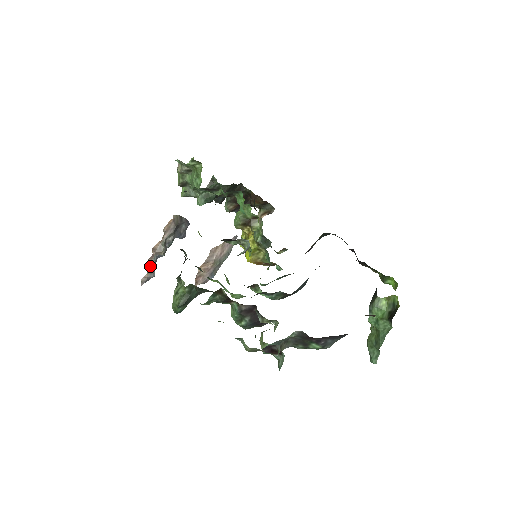
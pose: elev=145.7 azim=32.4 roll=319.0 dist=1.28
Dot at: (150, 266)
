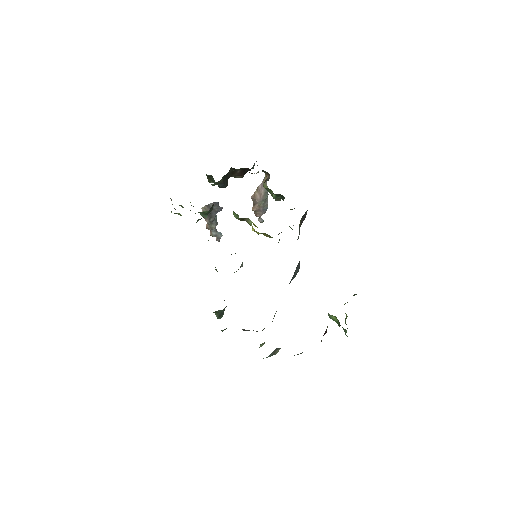
Dot at: (213, 236)
